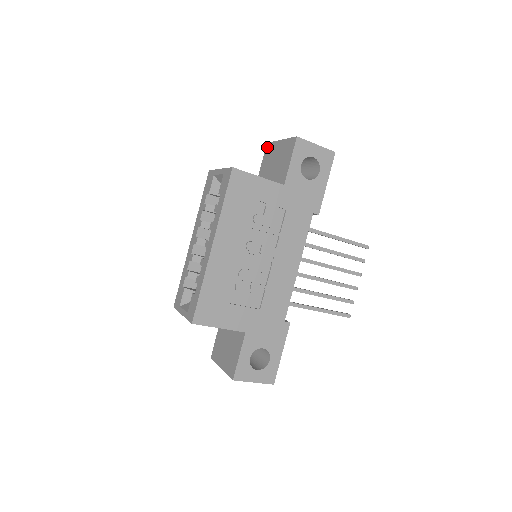
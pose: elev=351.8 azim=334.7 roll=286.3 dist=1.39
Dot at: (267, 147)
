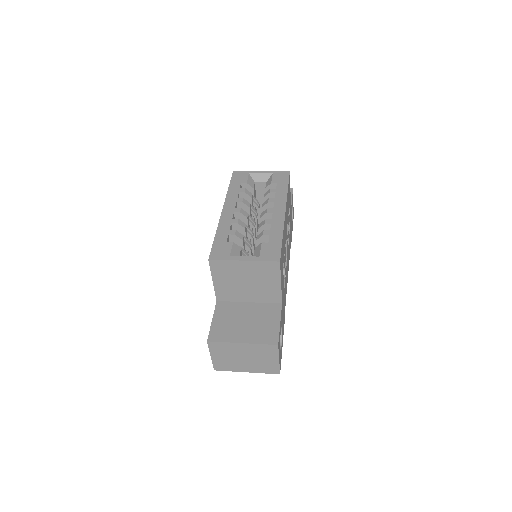
Dot at: occluded
